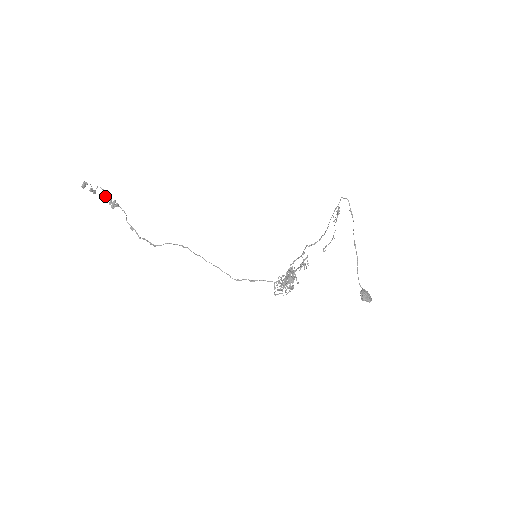
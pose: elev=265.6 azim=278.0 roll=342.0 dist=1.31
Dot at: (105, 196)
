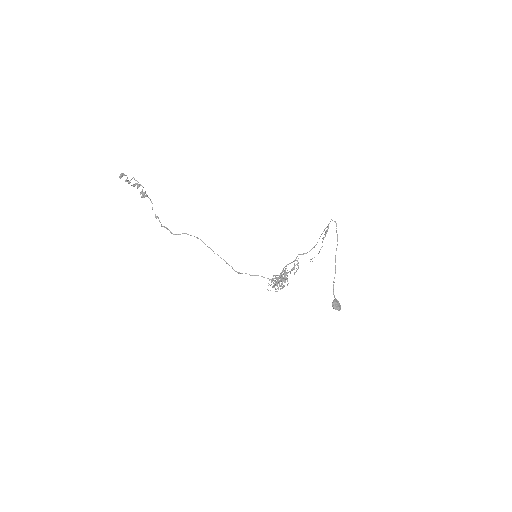
Dot at: (137, 187)
